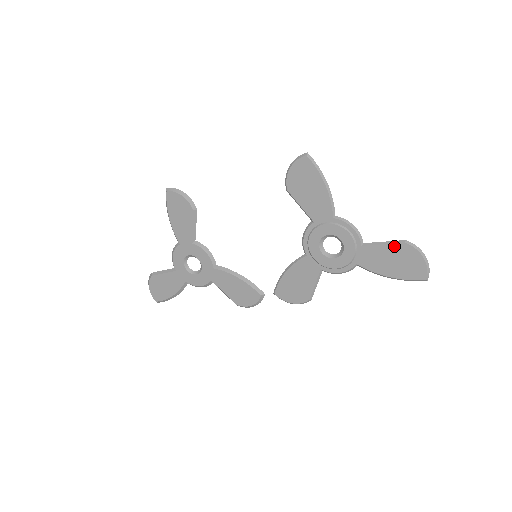
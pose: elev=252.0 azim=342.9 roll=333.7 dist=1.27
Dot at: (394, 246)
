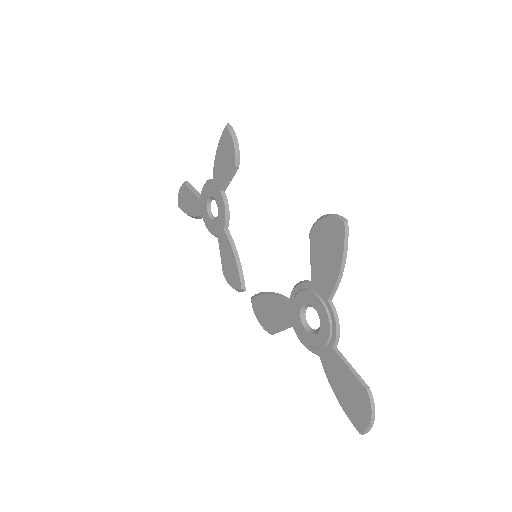
Dot at: (356, 380)
